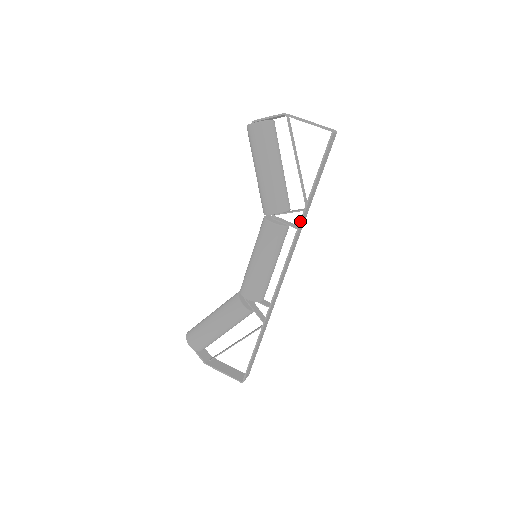
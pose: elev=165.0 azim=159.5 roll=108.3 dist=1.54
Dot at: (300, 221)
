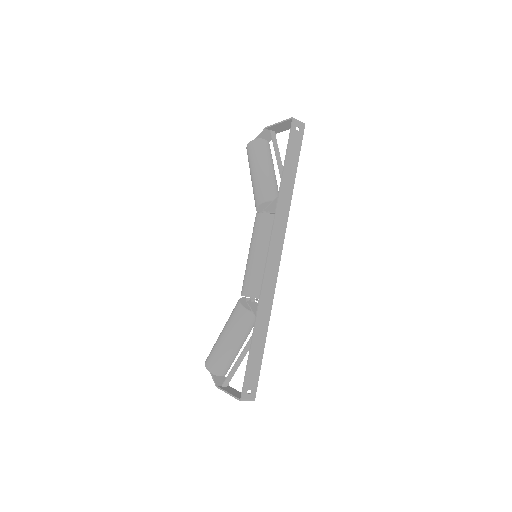
Dot at: (277, 202)
